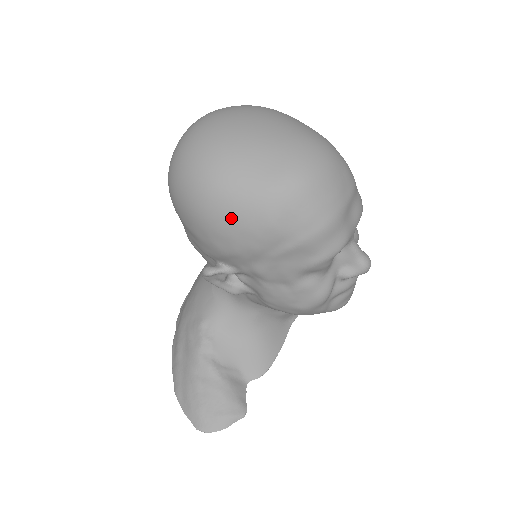
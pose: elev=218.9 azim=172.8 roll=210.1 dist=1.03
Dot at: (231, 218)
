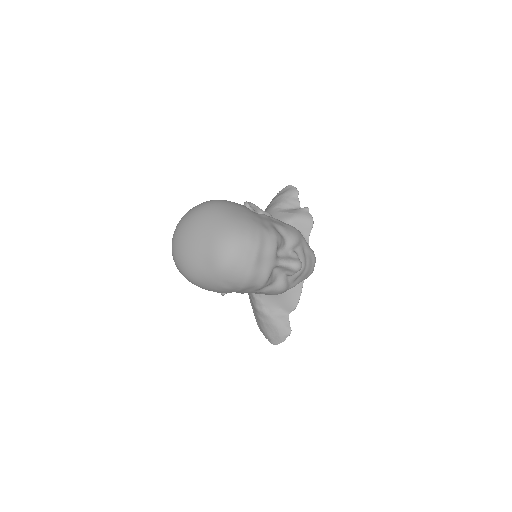
Dot at: (206, 288)
